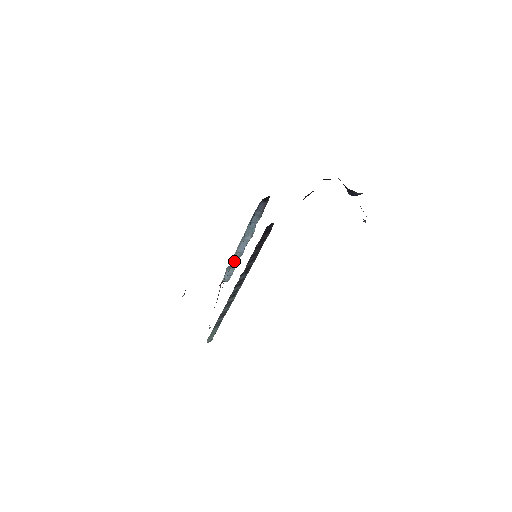
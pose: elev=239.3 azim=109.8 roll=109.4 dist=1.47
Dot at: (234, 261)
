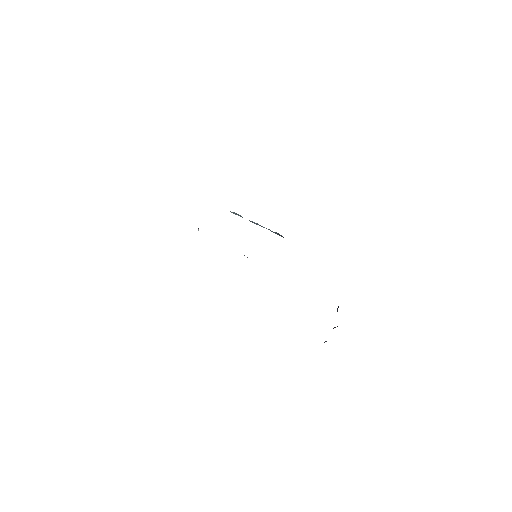
Dot at: occluded
